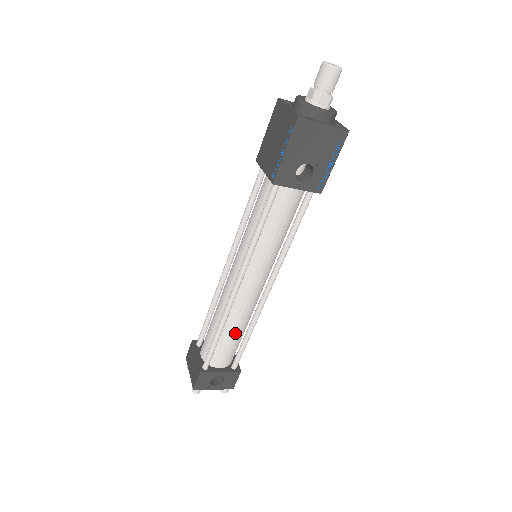
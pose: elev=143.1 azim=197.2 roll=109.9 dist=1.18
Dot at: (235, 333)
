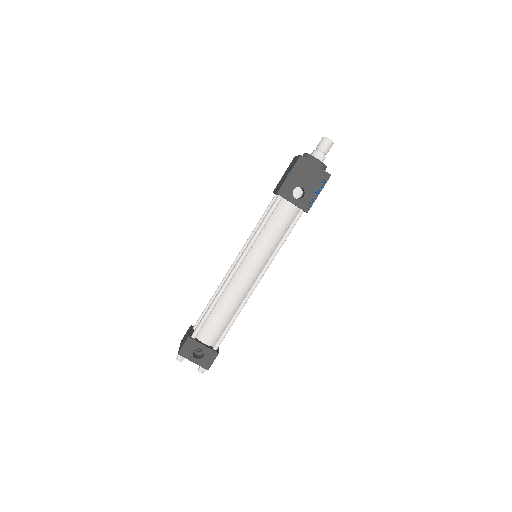
Dot at: (224, 312)
